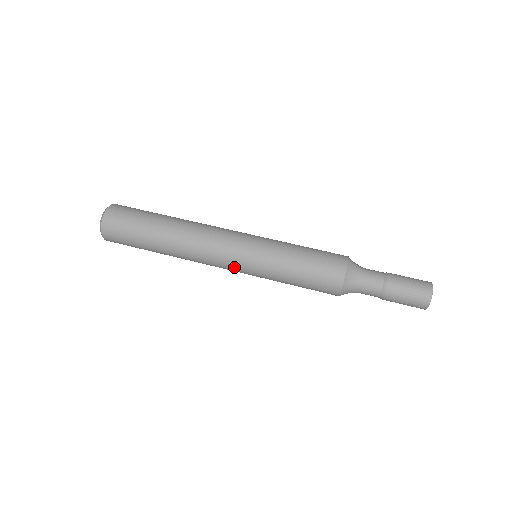
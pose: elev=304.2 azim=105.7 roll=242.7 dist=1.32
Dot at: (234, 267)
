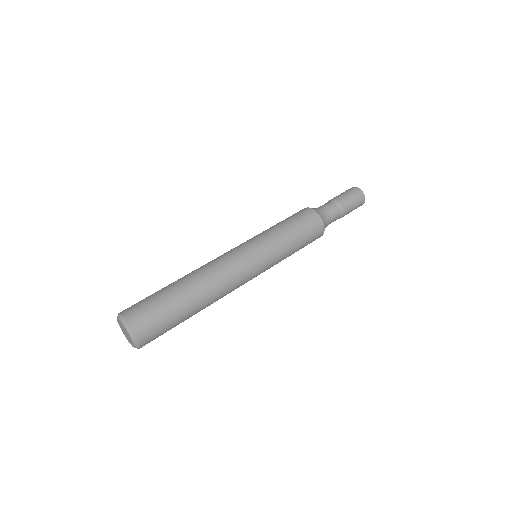
Dot at: (255, 274)
